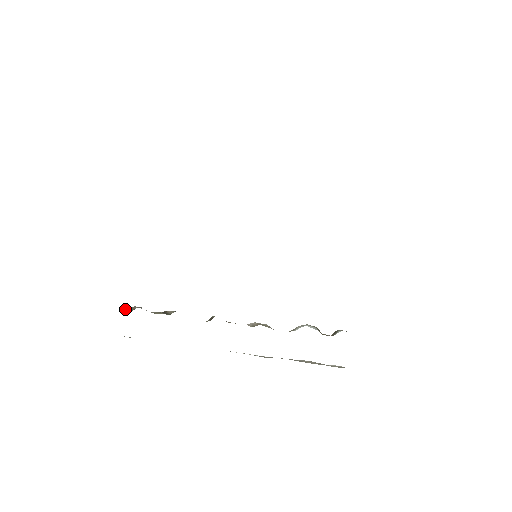
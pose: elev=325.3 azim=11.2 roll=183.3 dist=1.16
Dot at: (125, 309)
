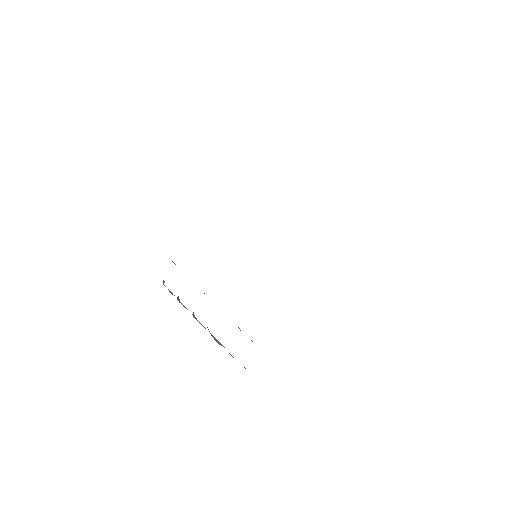
Dot at: occluded
